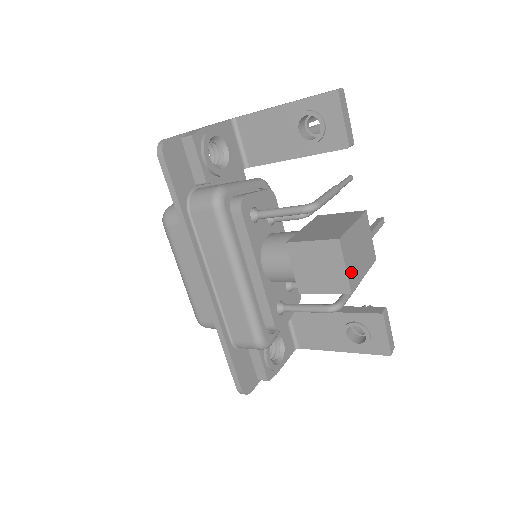
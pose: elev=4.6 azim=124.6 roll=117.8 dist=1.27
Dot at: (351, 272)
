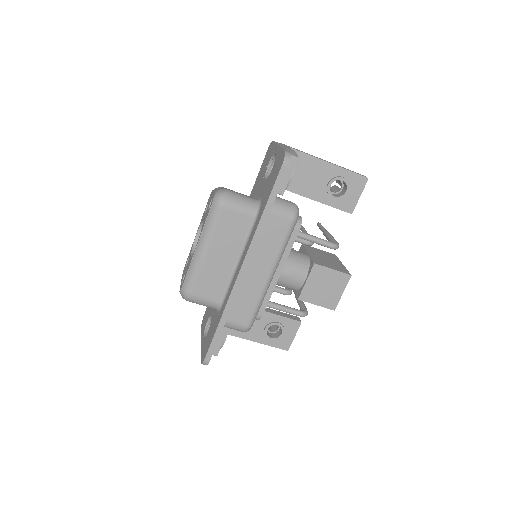
Dot at: occluded
